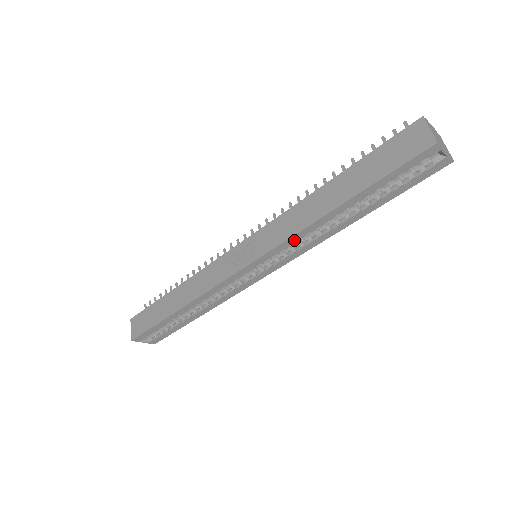
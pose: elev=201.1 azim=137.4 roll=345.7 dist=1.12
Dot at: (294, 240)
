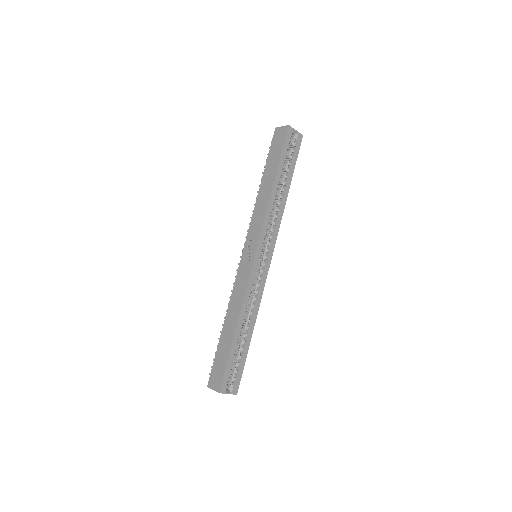
Dot at: (268, 219)
